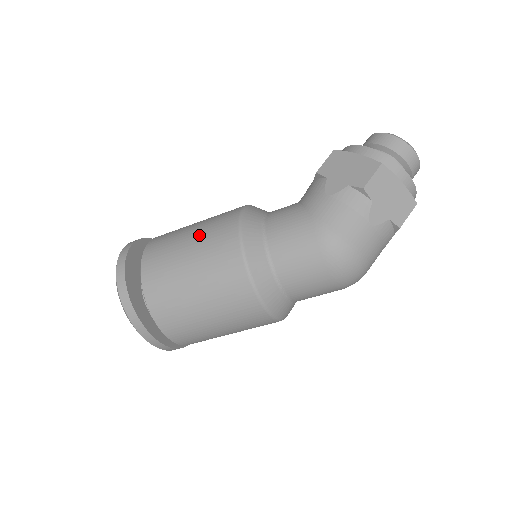
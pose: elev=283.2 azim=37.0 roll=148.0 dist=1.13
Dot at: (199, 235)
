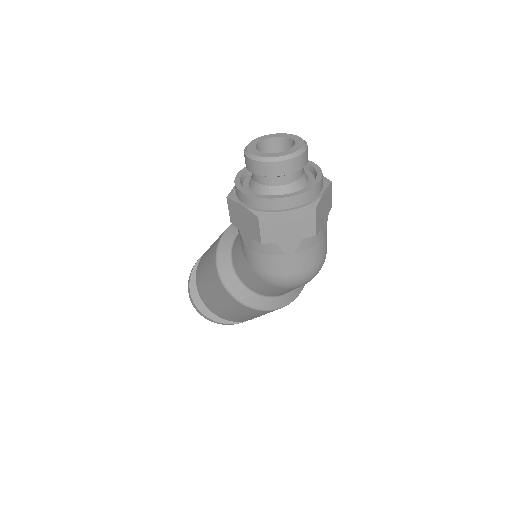
Dot at: (210, 284)
